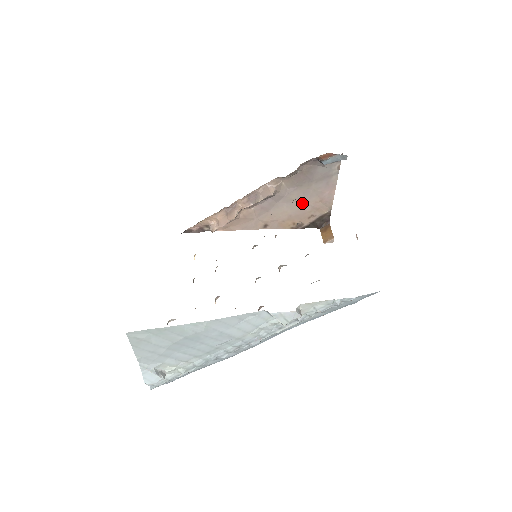
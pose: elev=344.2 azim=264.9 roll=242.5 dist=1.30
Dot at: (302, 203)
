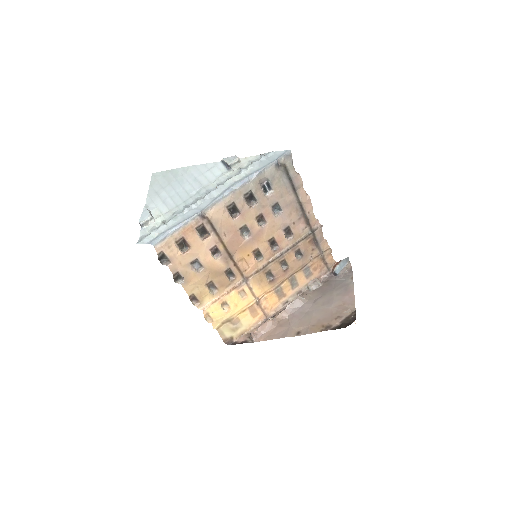
Dot at: (328, 308)
